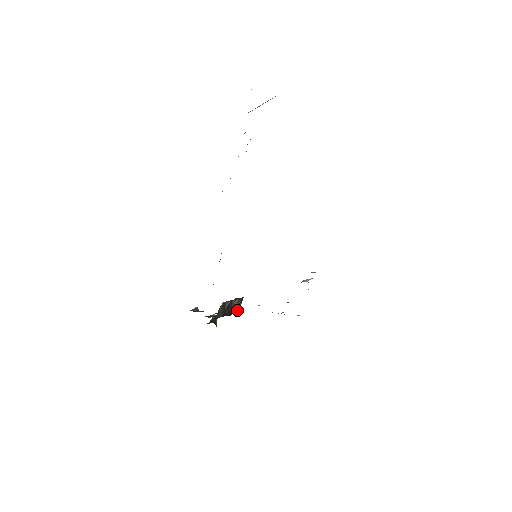
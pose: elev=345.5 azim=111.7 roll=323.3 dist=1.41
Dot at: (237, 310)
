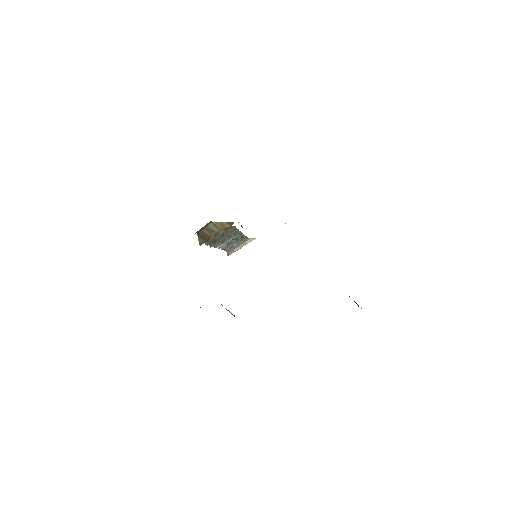
Dot at: occluded
